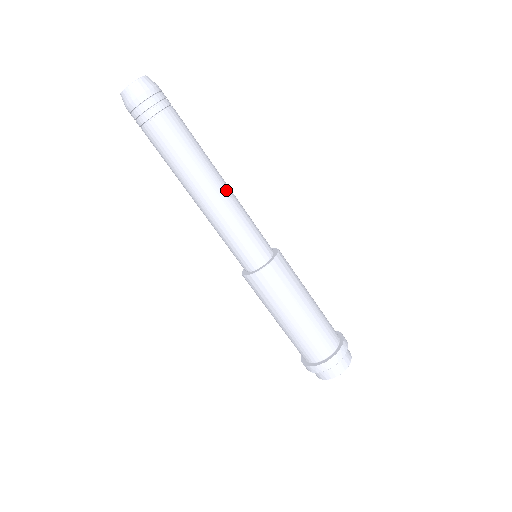
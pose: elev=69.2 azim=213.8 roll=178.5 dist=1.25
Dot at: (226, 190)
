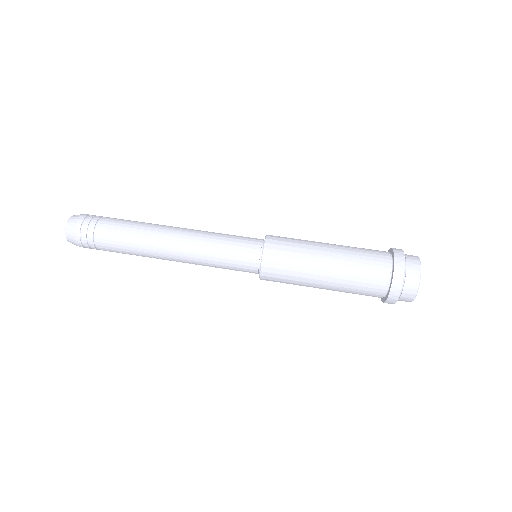
Dot at: (186, 229)
